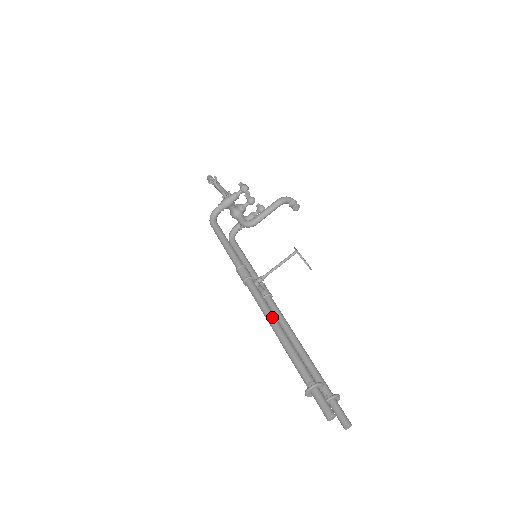
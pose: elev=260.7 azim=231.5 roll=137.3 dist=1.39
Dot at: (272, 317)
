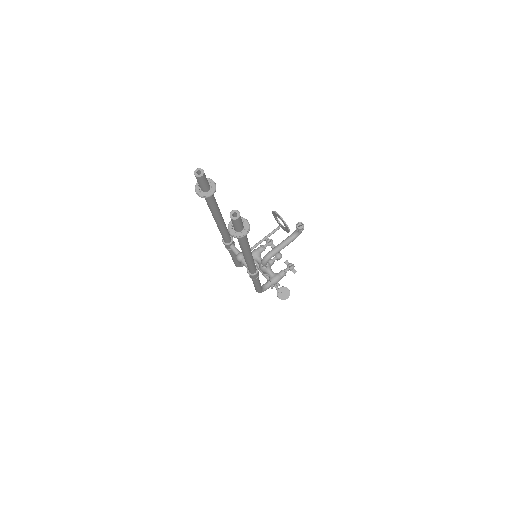
Dot at: occluded
